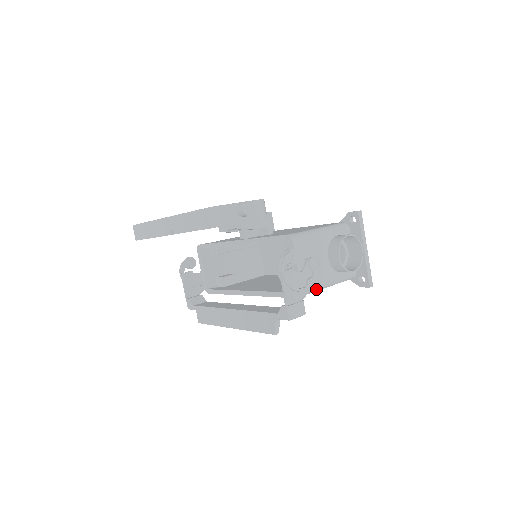
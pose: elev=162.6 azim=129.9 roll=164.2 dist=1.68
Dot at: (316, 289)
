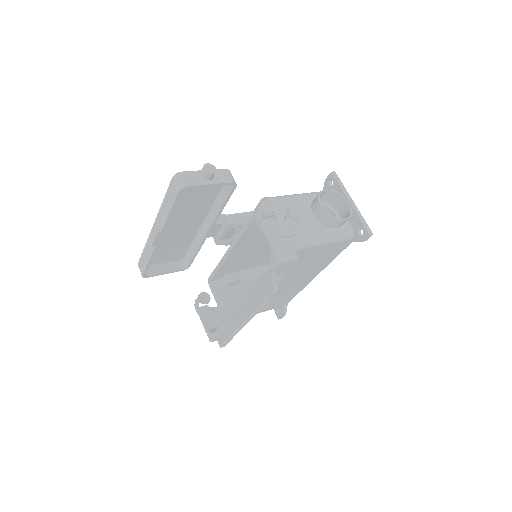
Dot at: (308, 242)
